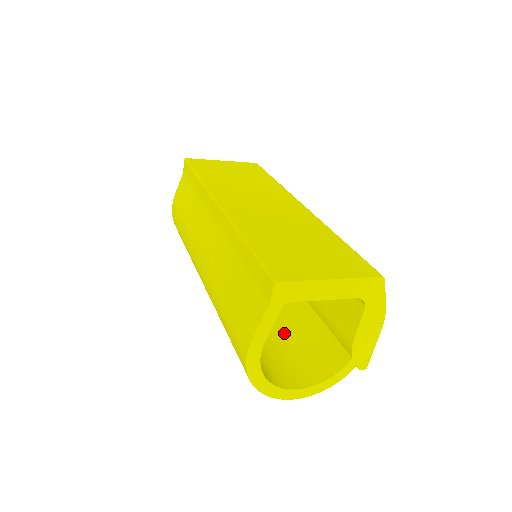
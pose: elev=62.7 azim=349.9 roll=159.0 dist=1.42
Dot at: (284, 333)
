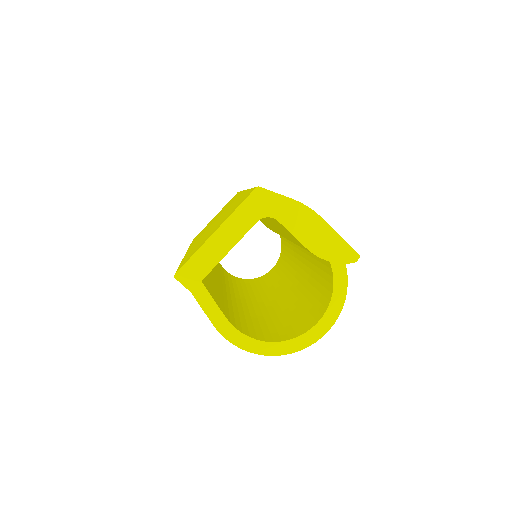
Dot at: (308, 290)
